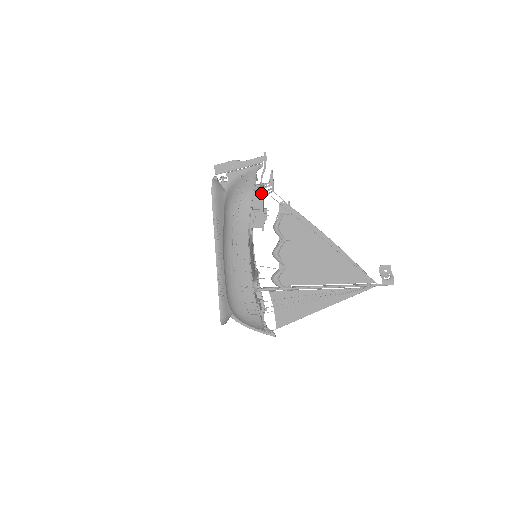
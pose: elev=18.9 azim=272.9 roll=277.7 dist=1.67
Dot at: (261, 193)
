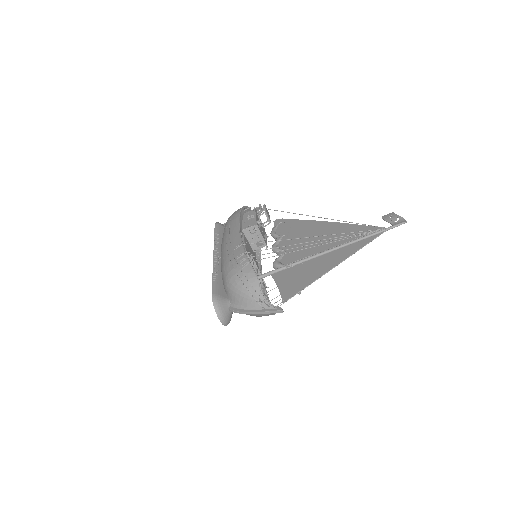
Dot at: (254, 209)
